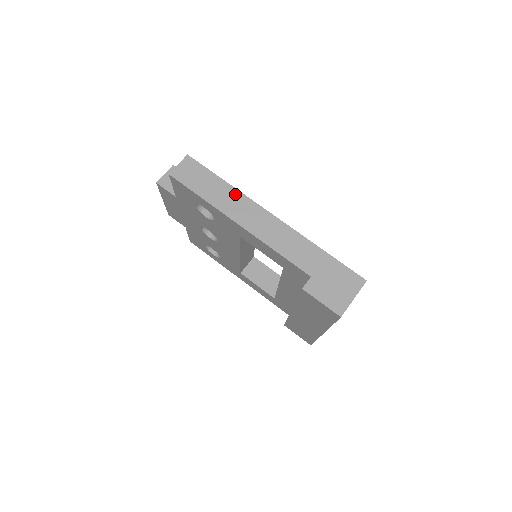
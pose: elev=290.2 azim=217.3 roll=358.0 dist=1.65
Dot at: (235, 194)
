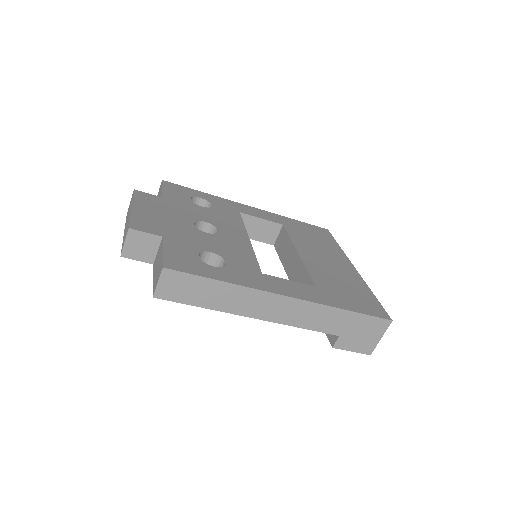
Dot at: (240, 291)
